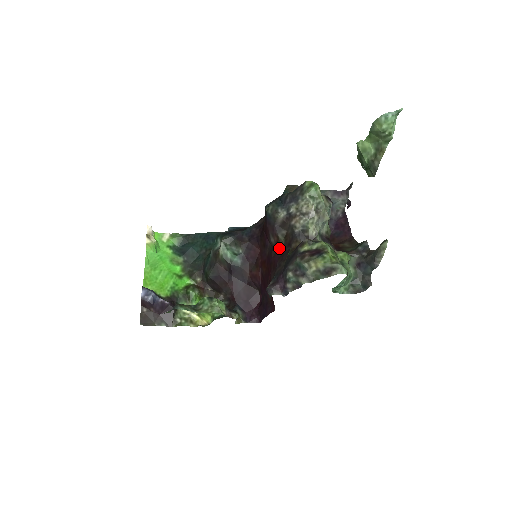
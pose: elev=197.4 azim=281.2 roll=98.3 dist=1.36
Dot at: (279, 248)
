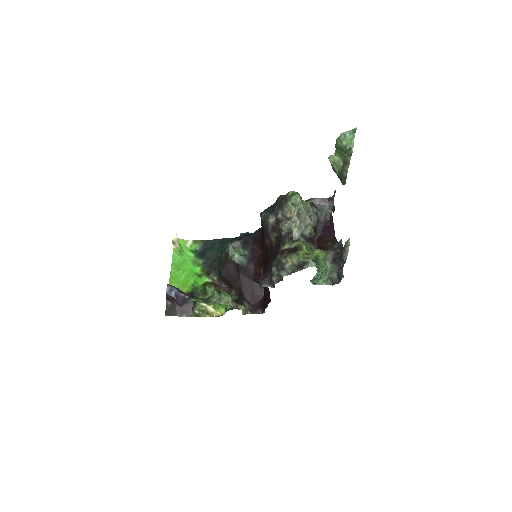
Dot at: (272, 248)
